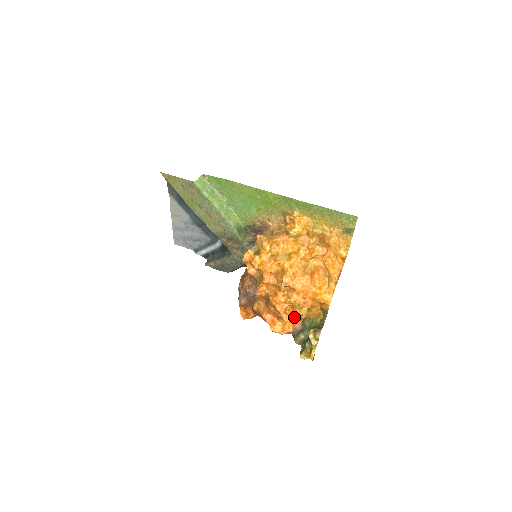
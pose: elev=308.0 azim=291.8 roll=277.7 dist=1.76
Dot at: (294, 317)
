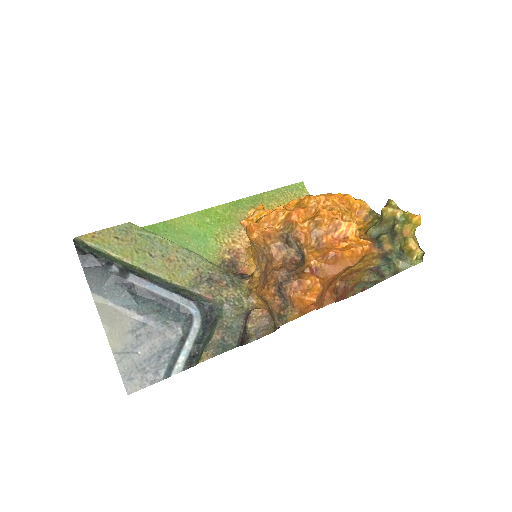
Dot at: occluded
